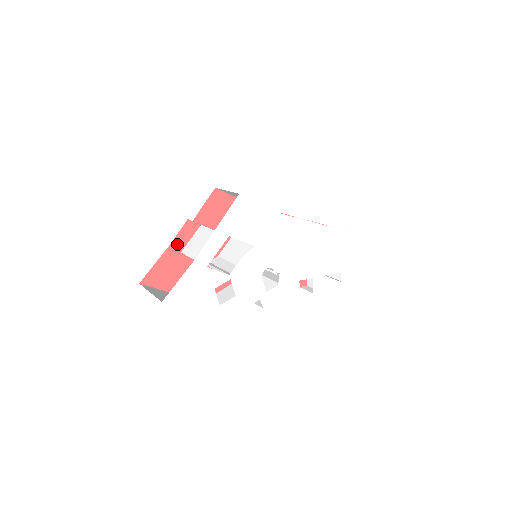
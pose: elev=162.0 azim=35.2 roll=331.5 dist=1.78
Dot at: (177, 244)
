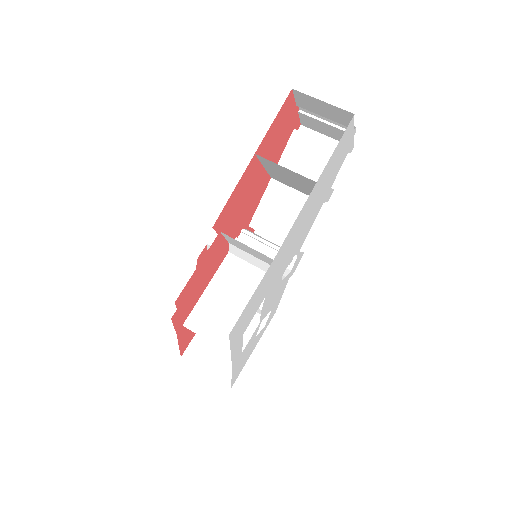
Dot at: (180, 325)
